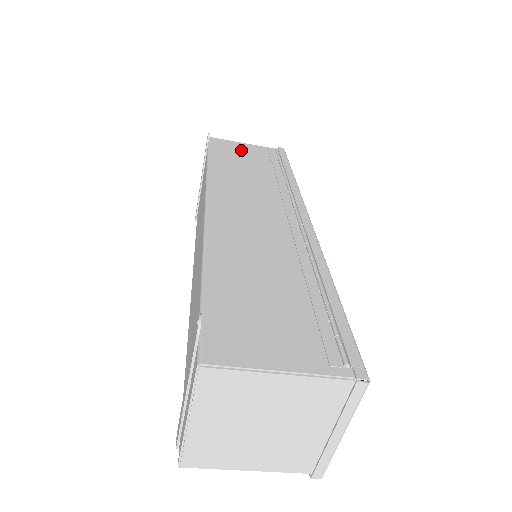
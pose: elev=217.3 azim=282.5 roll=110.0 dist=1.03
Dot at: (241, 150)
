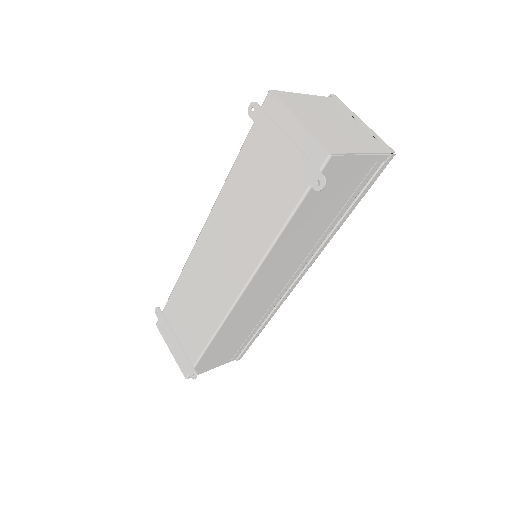
Dot at: (342, 181)
